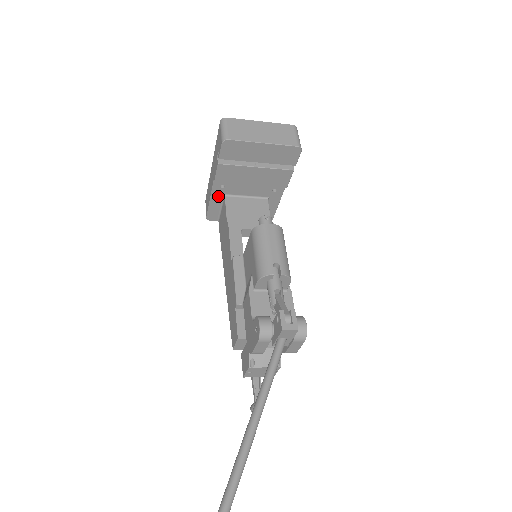
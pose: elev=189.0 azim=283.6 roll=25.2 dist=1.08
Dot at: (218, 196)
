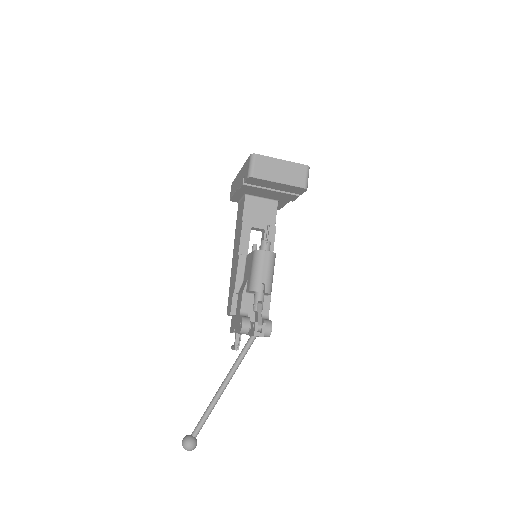
Dot at: (240, 193)
